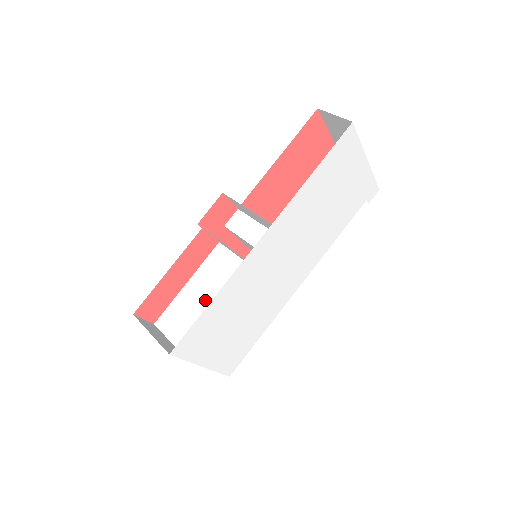
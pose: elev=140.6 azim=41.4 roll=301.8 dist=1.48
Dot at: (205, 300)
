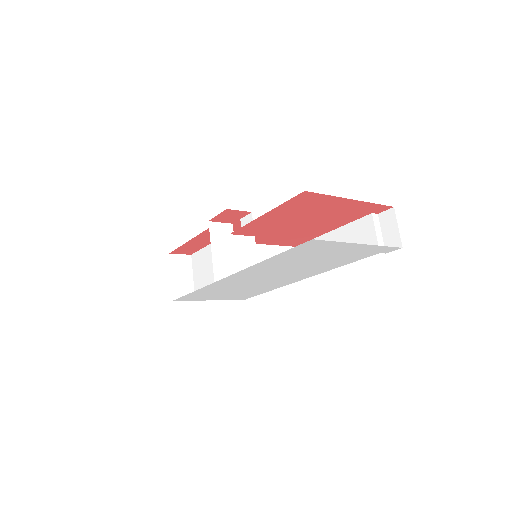
Dot at: occluded
